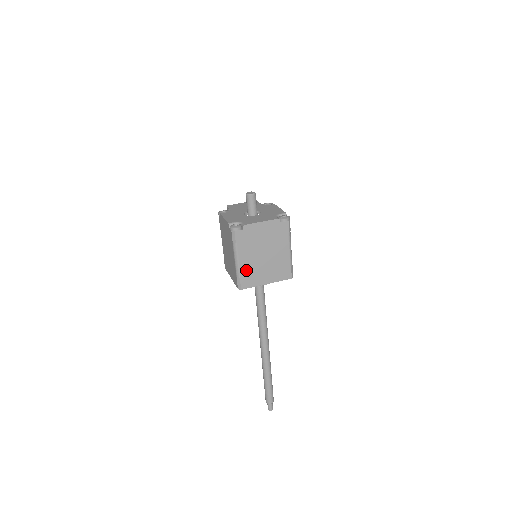
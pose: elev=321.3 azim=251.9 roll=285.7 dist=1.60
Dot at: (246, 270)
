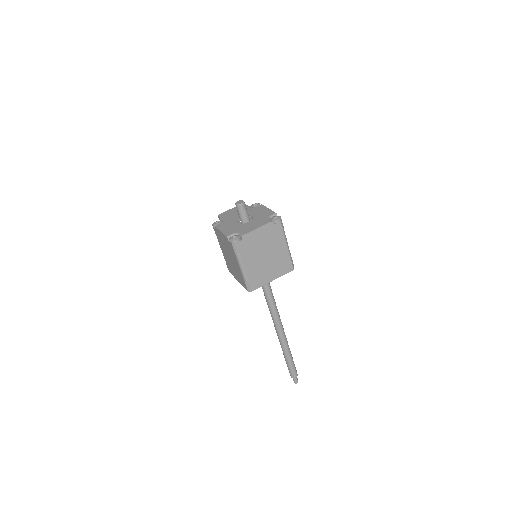
Dot at: (252, 274)
